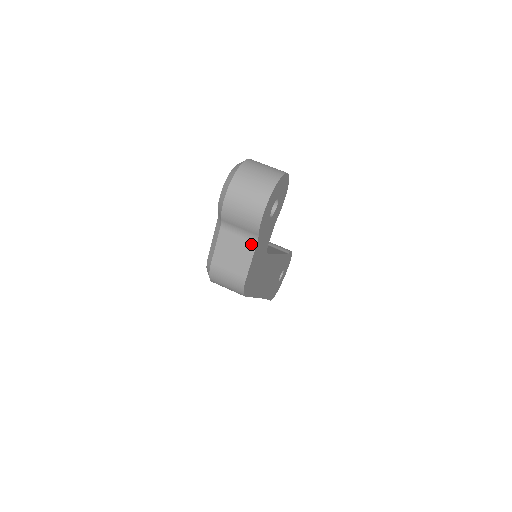
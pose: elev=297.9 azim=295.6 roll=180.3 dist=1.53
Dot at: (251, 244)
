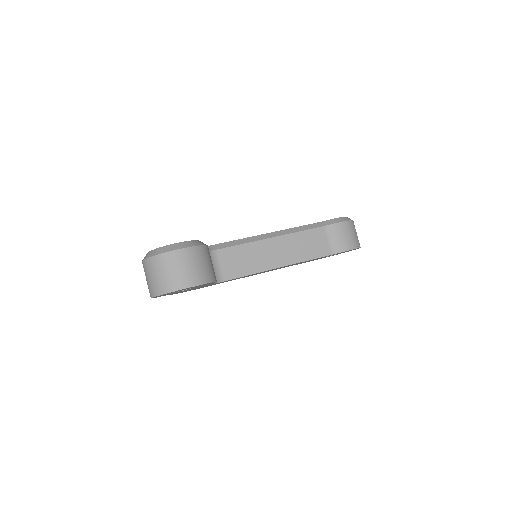
Dot at: occluded
